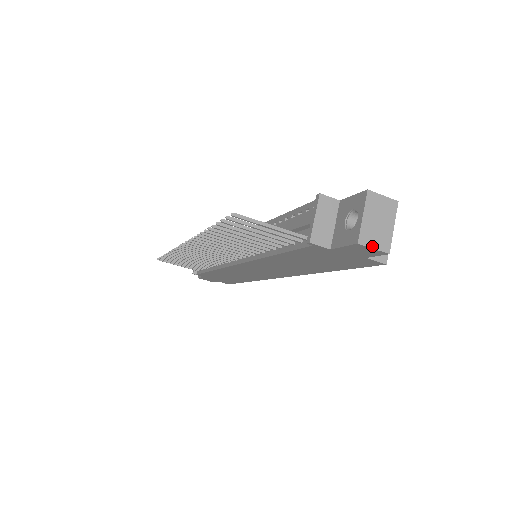
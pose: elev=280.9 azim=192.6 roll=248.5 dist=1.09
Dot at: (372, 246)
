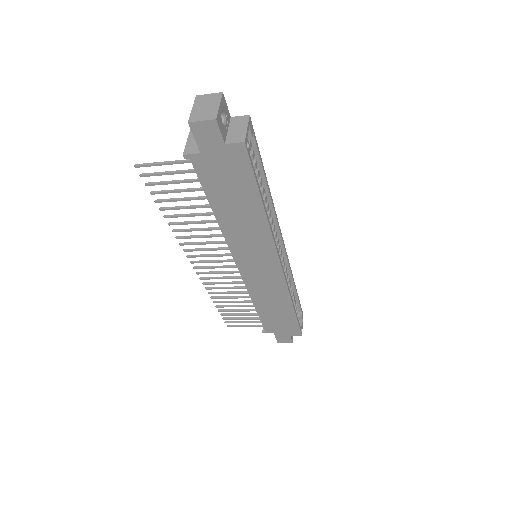
Dot at: (200, 120)
